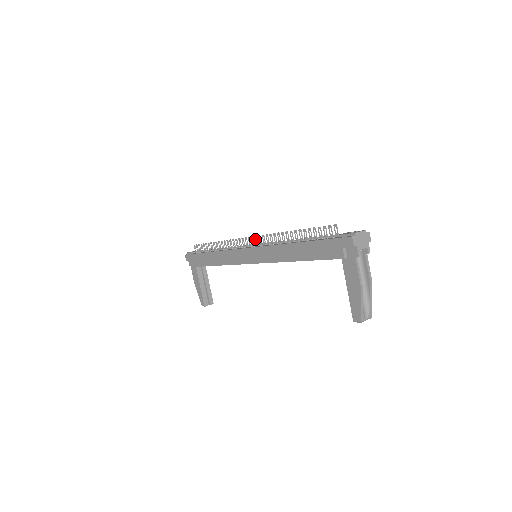
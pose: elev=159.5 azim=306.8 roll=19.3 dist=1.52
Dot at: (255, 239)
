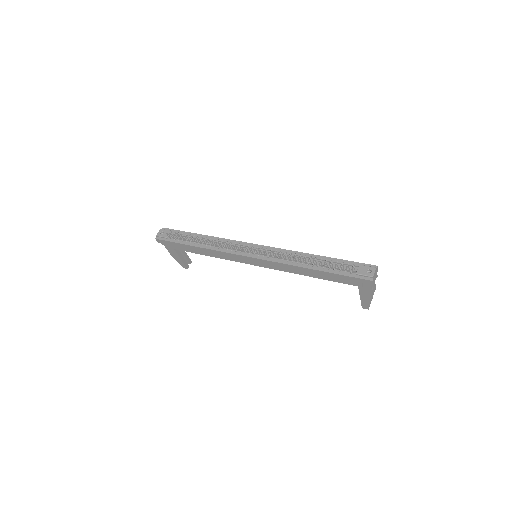
Dot at: occluded
